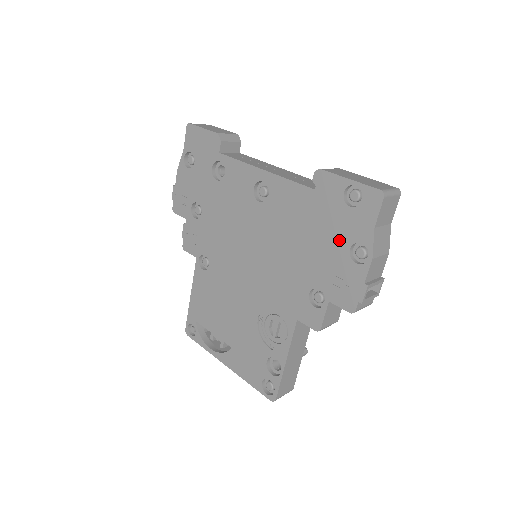
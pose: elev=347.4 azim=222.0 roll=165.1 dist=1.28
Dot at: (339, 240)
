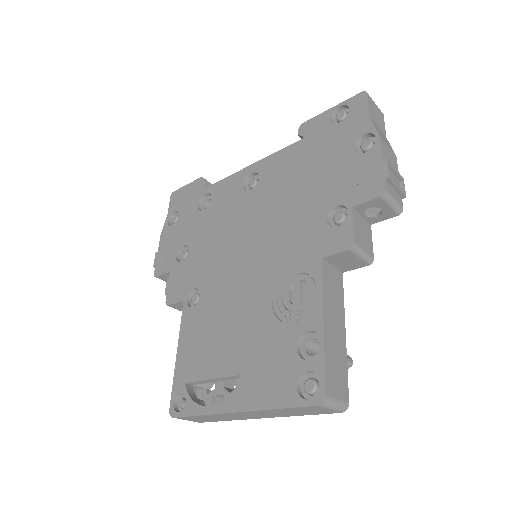
Dot at: (340, 151)
